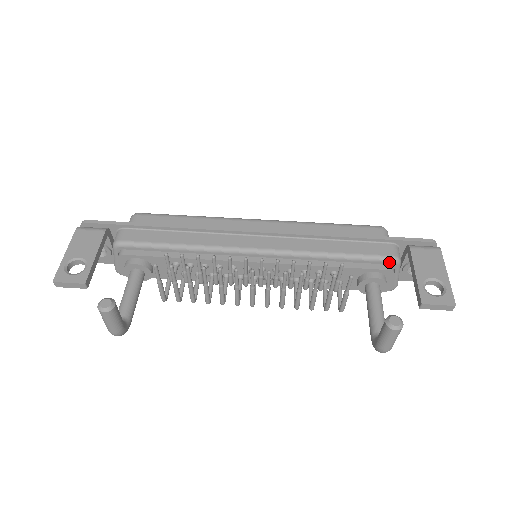
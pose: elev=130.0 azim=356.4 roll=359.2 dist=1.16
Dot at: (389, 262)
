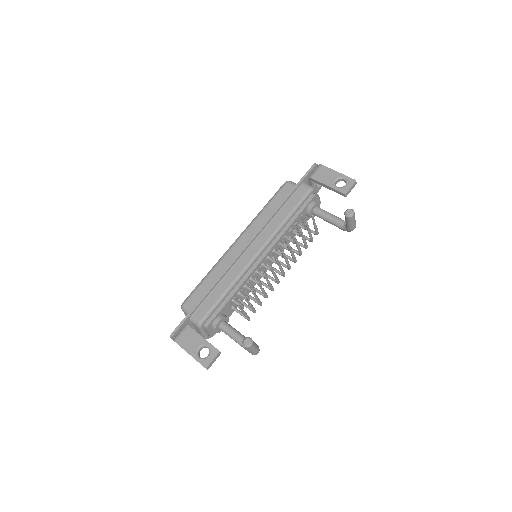
Dot at: (311, 193)
